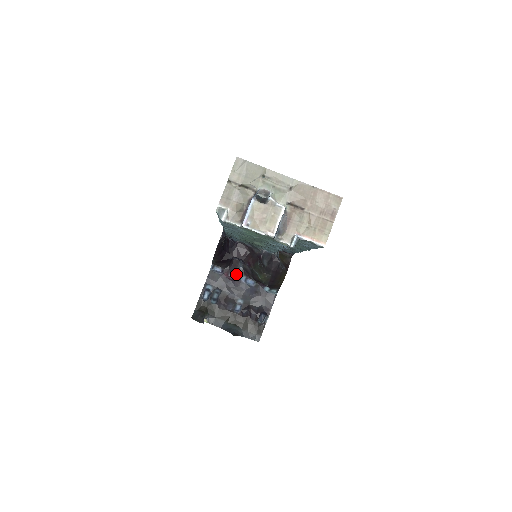
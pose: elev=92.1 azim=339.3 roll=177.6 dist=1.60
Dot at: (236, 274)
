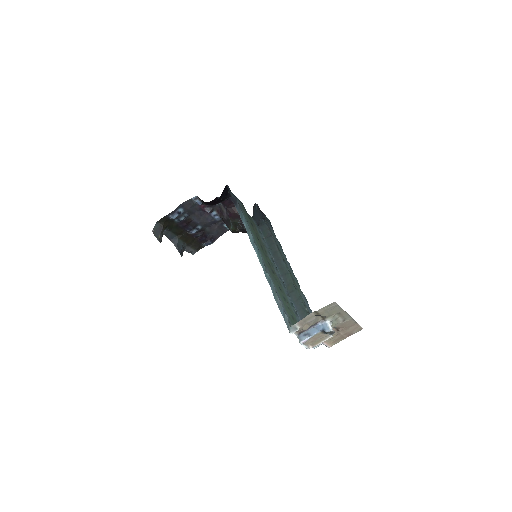
Dot at: (211, 209)
